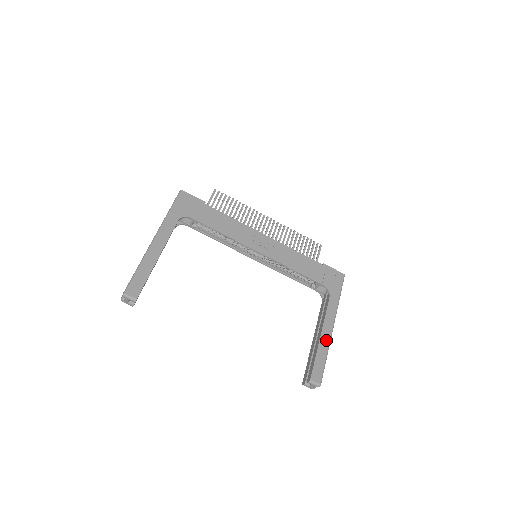
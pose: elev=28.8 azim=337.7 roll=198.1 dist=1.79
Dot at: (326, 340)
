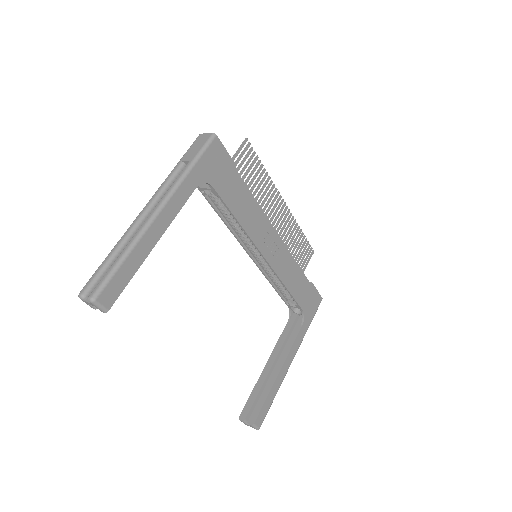
Dot at: (282, 377)
